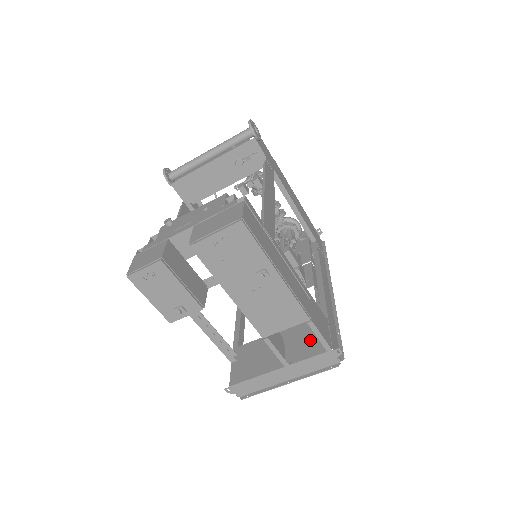
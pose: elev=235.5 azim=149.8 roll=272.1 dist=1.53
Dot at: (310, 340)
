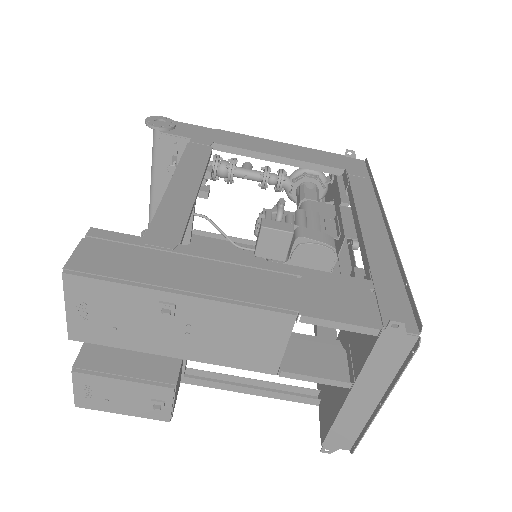
Dot at: occluded
